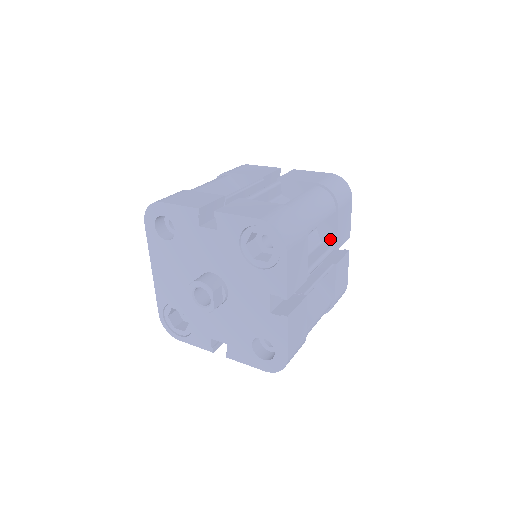
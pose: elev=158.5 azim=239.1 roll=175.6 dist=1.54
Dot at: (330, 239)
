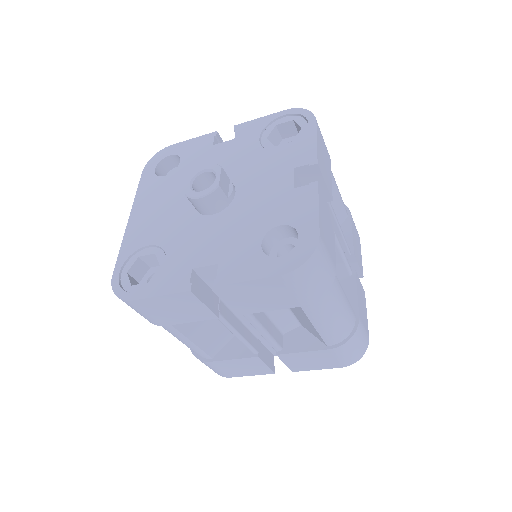
Dot at: occluded
